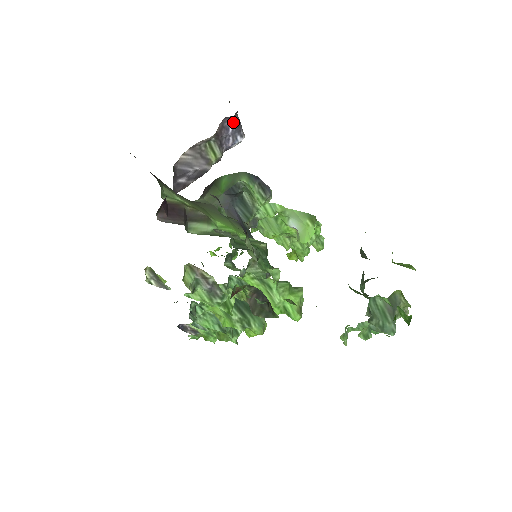
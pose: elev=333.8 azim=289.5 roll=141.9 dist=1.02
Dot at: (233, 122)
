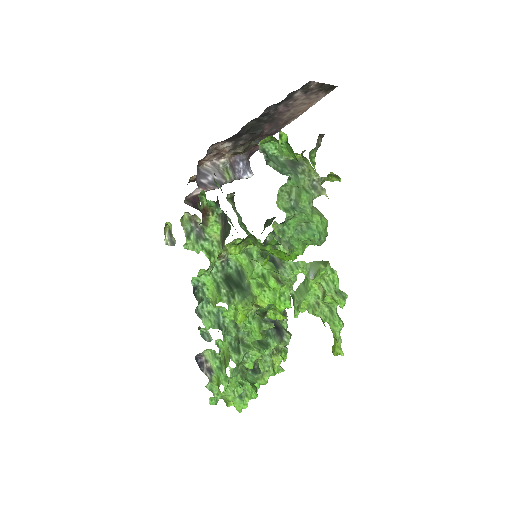
Dot at: (243, 160)
